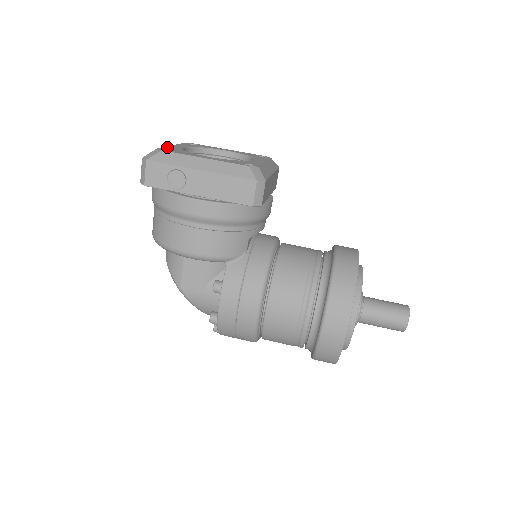
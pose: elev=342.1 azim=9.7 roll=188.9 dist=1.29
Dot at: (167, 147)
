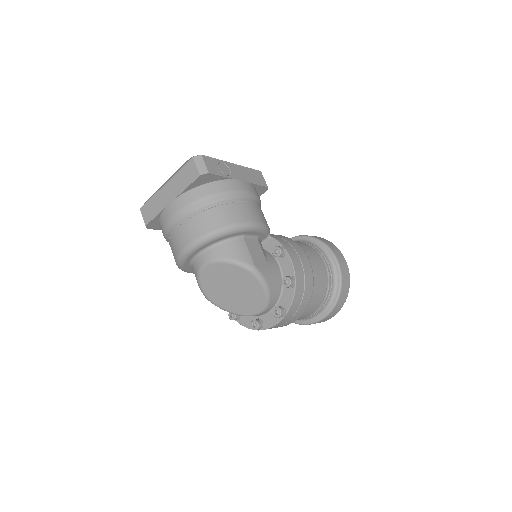
Dot at: occluded
